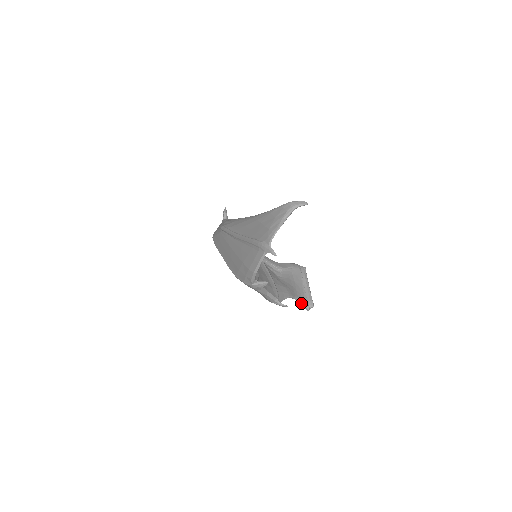
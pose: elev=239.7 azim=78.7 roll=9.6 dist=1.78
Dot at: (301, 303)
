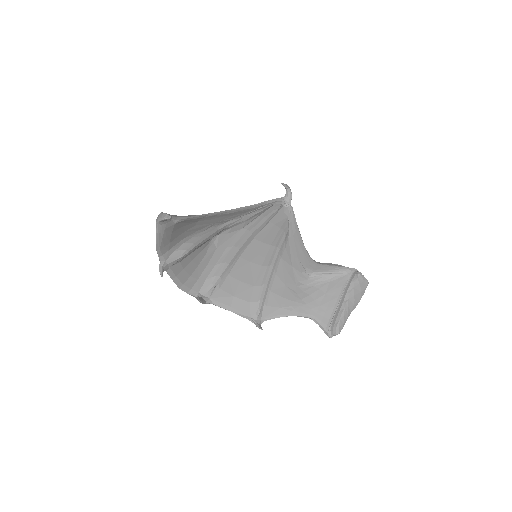
Dot at: (319, 325)
